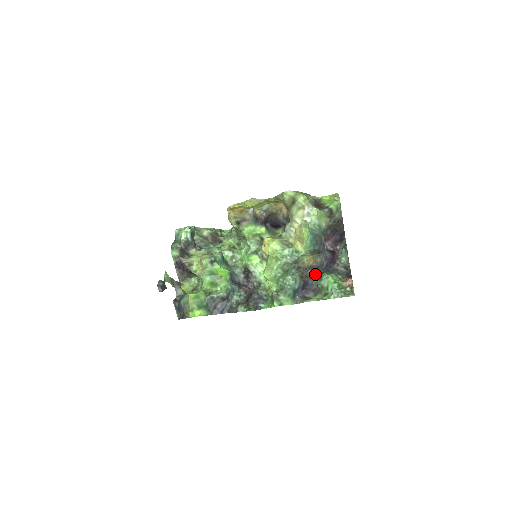
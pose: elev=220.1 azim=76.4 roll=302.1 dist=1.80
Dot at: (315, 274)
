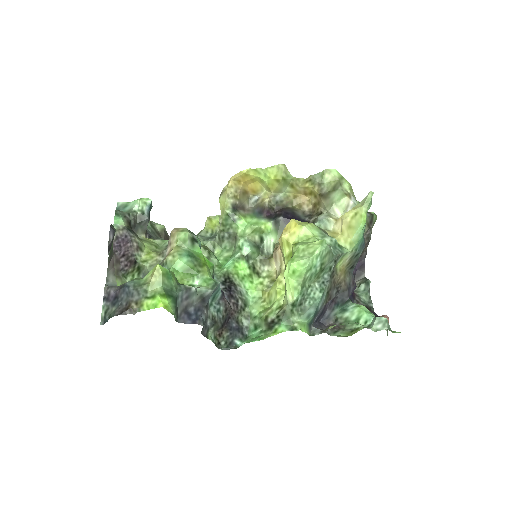
Dot at: (336, 301)
